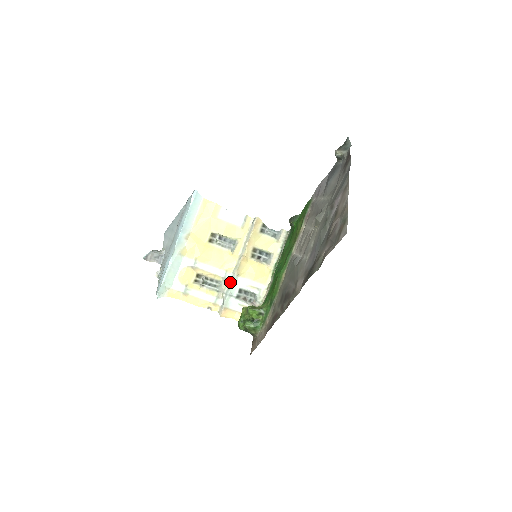
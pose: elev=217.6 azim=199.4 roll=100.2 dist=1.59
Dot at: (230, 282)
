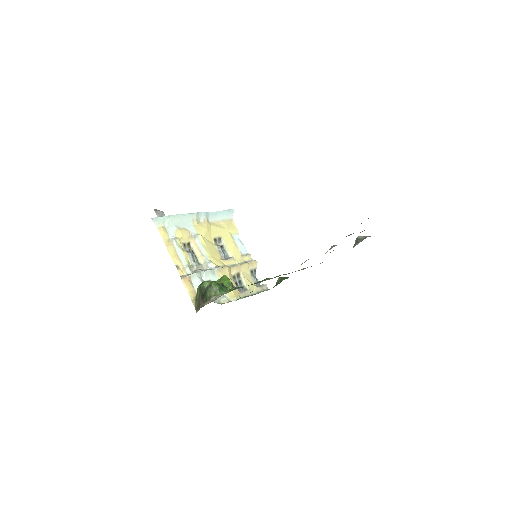
Dot at: (209, 269)
